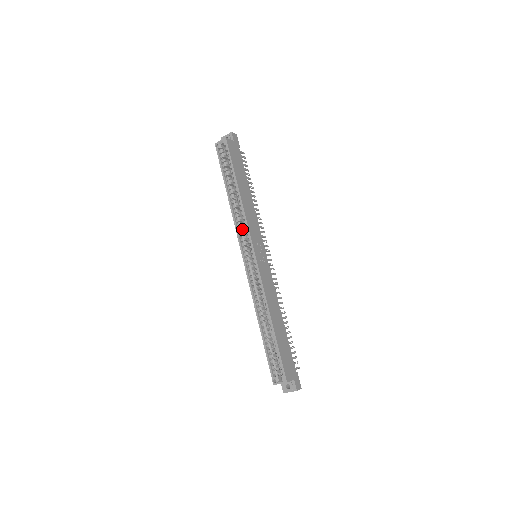
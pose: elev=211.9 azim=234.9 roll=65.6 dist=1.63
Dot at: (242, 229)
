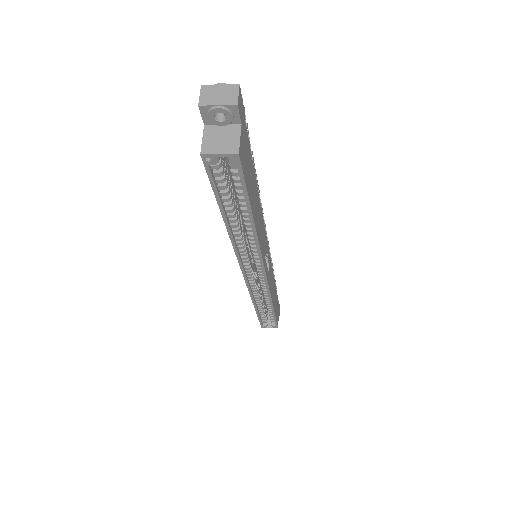
Dot at: (247, 253)
